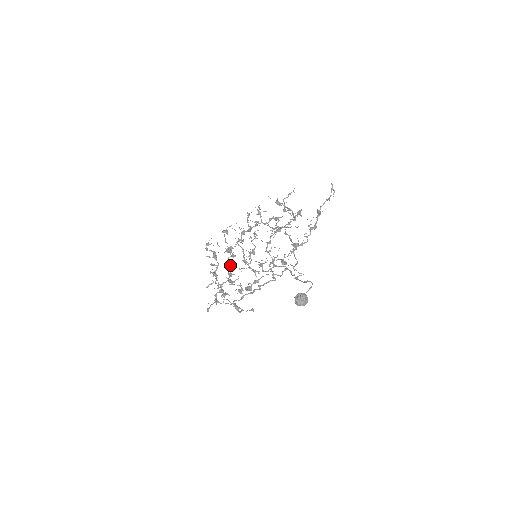
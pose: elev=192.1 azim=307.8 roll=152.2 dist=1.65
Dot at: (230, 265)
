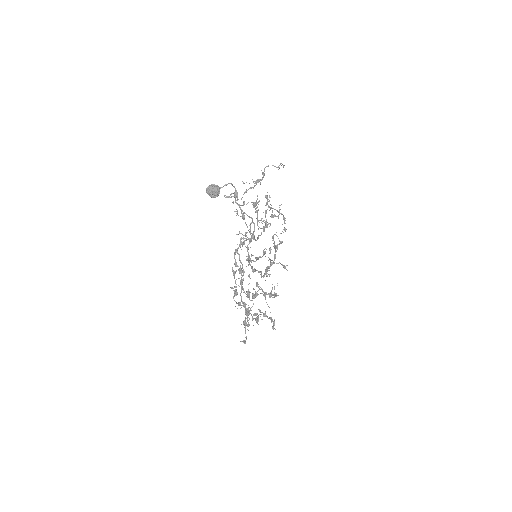
Dot at: (256, 293)
